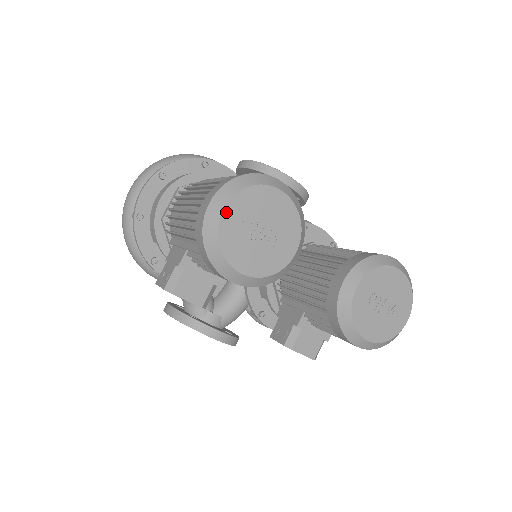
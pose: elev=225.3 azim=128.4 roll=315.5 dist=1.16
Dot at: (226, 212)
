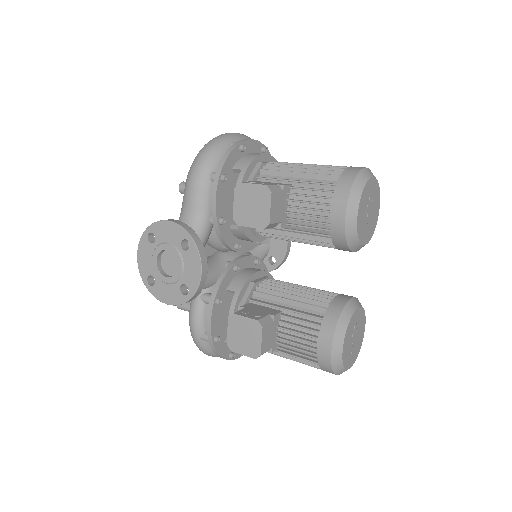
Dot at: (373, 180)
